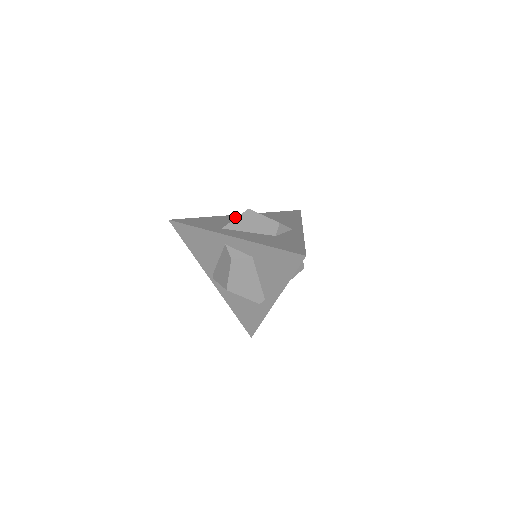
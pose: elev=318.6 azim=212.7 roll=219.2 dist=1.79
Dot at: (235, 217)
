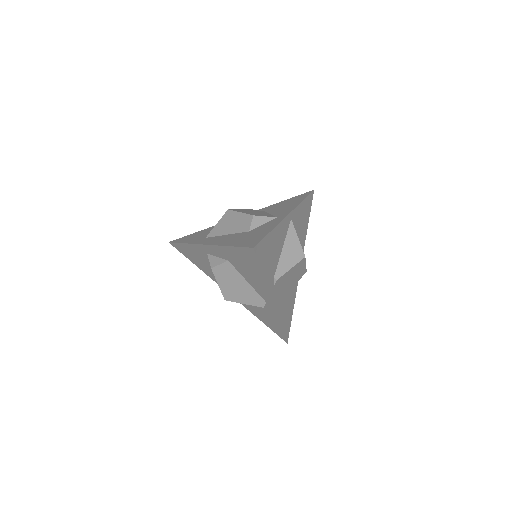
Dot at: occluded
